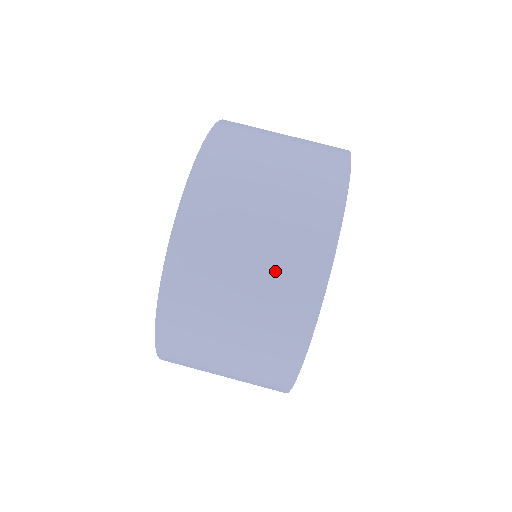
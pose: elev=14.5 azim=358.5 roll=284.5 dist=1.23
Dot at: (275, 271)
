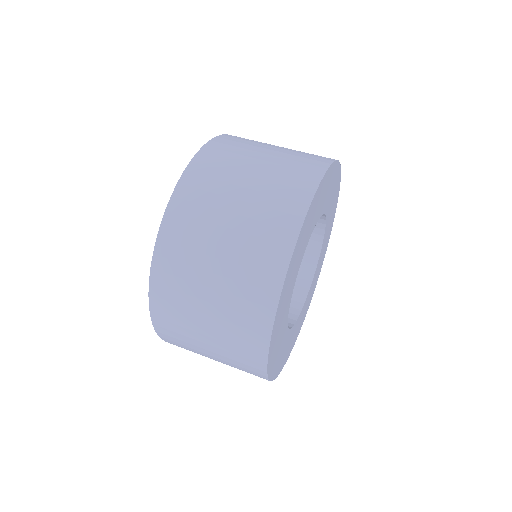
Dot at: (251, 231)
